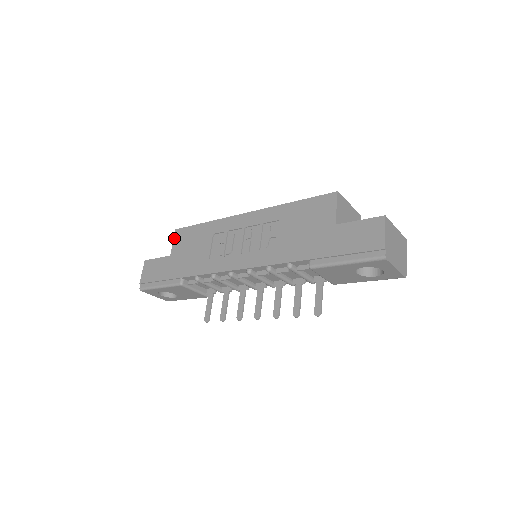
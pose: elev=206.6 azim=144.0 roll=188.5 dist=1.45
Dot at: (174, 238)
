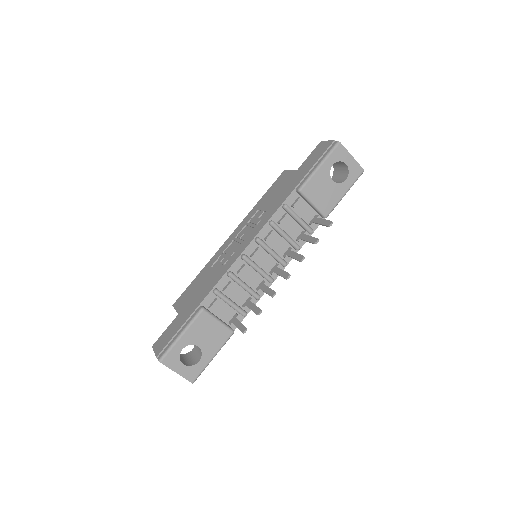
Dot at: (175, 307)
